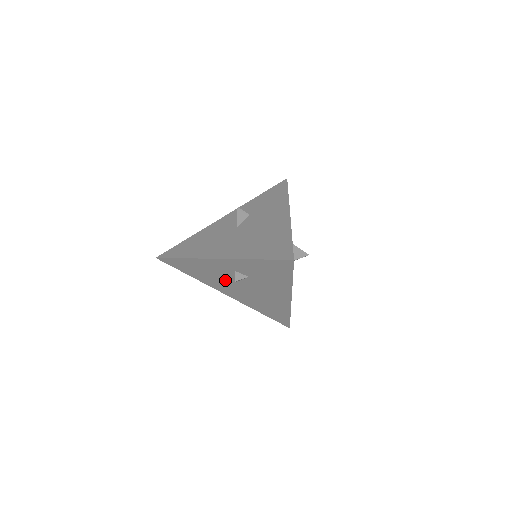
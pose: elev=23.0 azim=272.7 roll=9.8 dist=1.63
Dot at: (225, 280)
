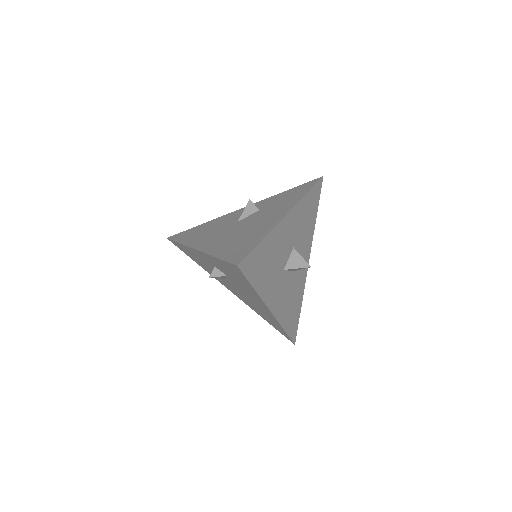
Dot at: occluded
